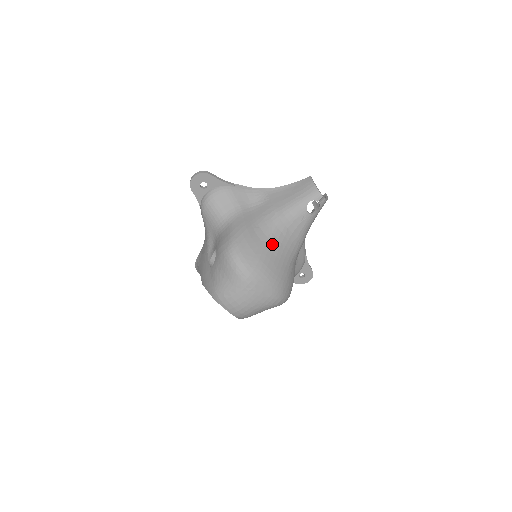
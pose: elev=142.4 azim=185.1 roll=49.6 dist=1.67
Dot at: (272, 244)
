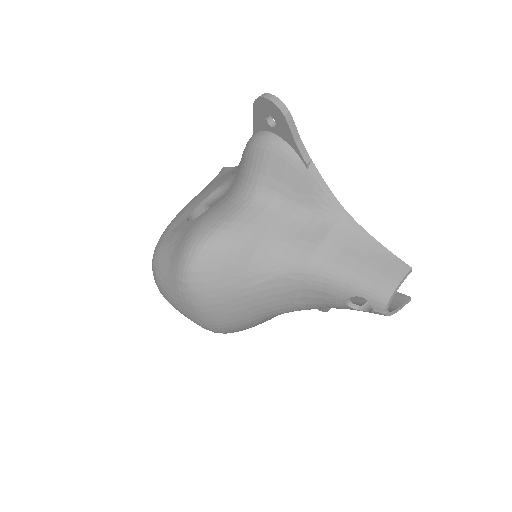
Dot at: (257, 286)
